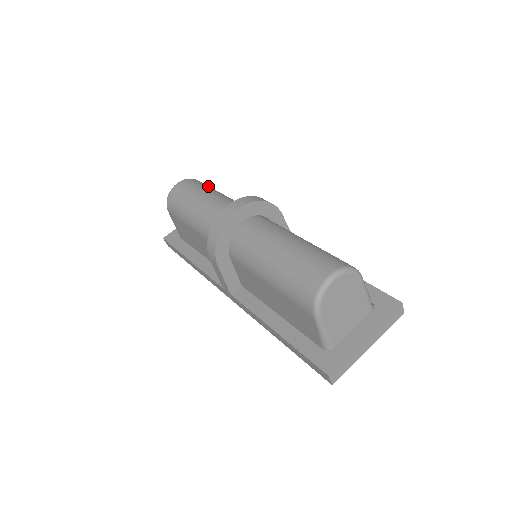
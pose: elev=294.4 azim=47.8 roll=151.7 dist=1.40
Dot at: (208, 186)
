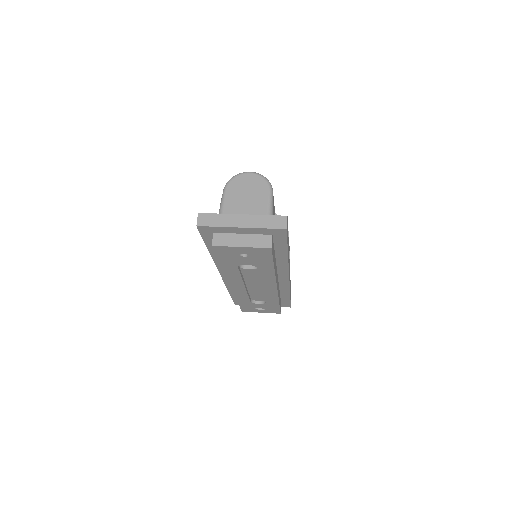
Dot at: occluded
